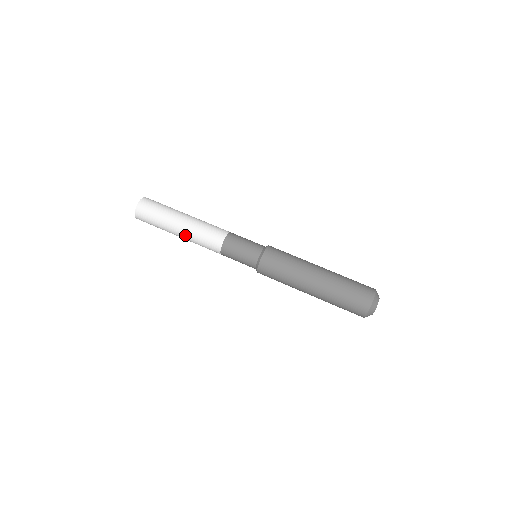
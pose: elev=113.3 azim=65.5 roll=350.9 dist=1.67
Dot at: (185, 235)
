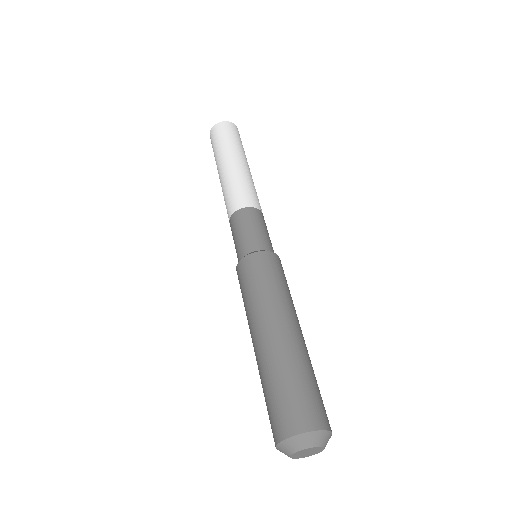
Dot at: occluded
